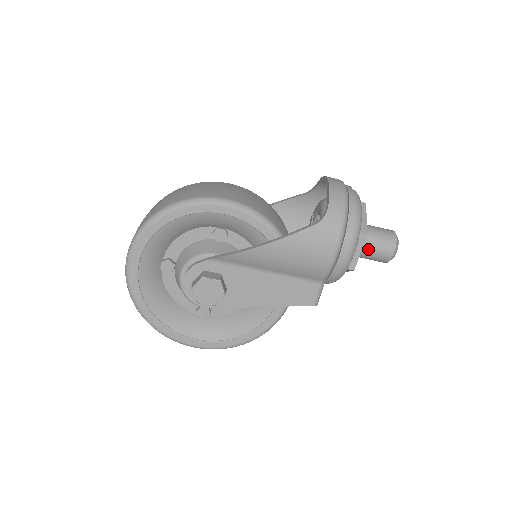
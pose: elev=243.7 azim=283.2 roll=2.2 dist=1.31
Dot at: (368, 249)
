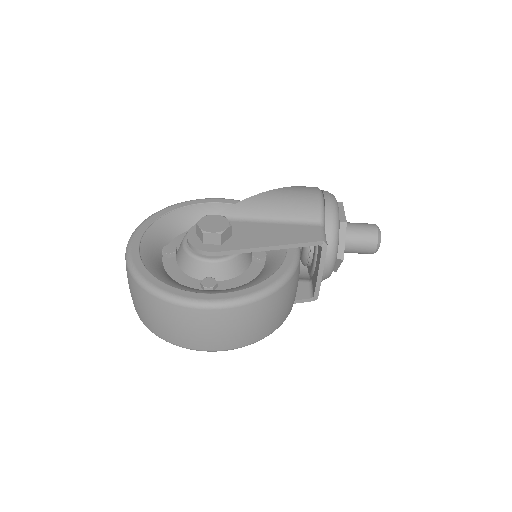
Dot at: (353, 226)
